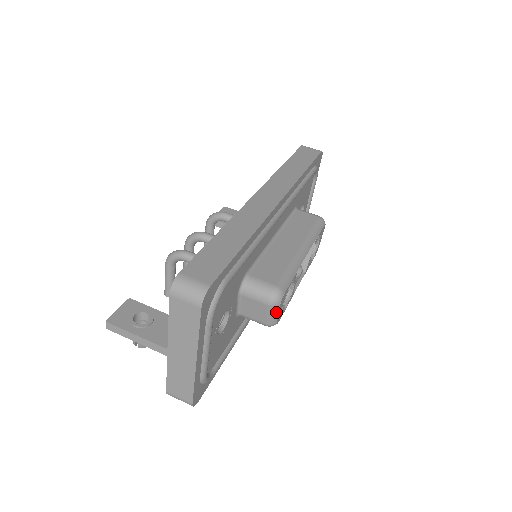
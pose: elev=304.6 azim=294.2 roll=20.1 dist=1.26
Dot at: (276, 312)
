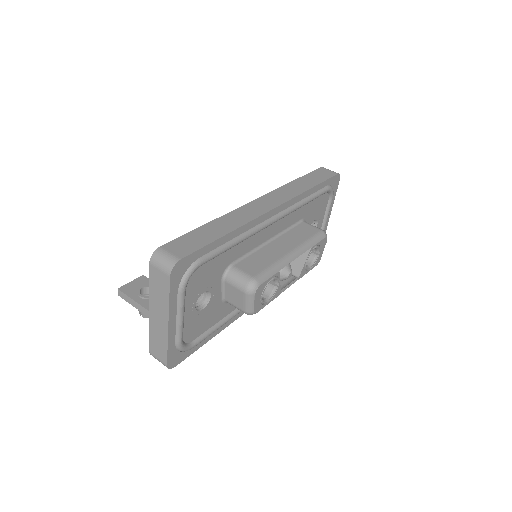
Dot at: (252, 301)
